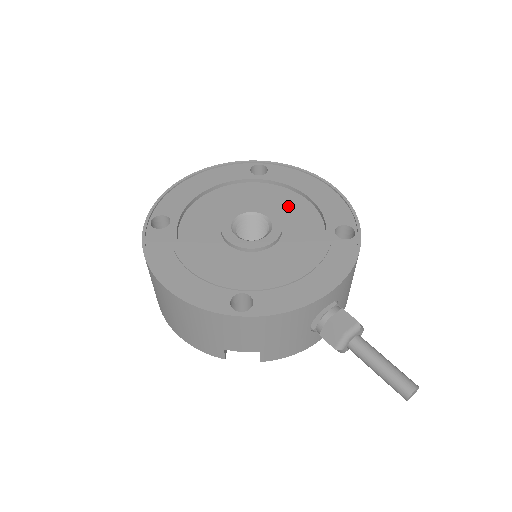
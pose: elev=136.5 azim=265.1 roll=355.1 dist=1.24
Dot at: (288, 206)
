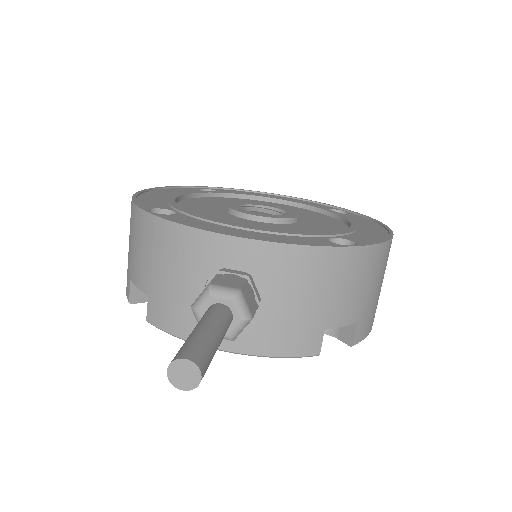
Dot at: (322, 224)
